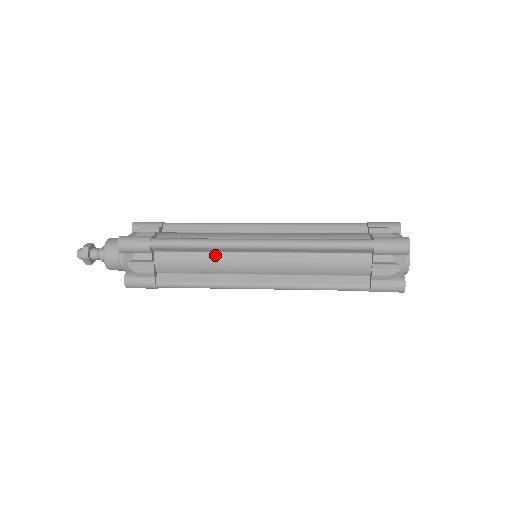
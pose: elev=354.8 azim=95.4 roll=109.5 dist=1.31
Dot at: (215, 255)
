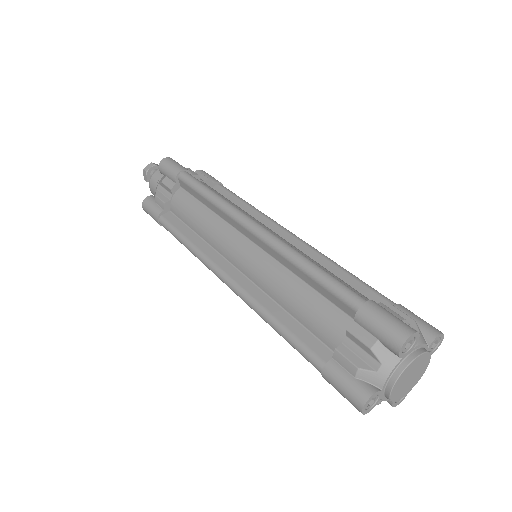
Dot at: (216, 218)
